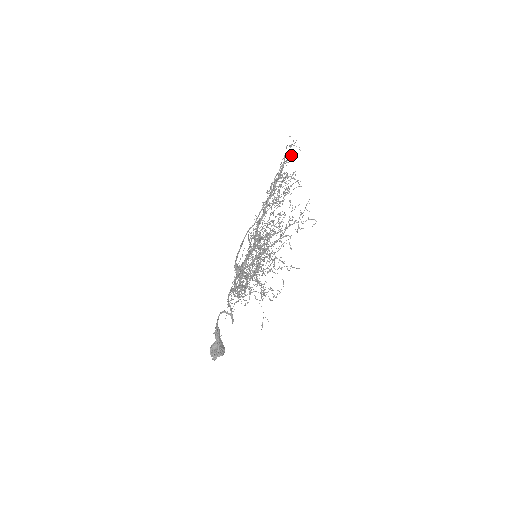
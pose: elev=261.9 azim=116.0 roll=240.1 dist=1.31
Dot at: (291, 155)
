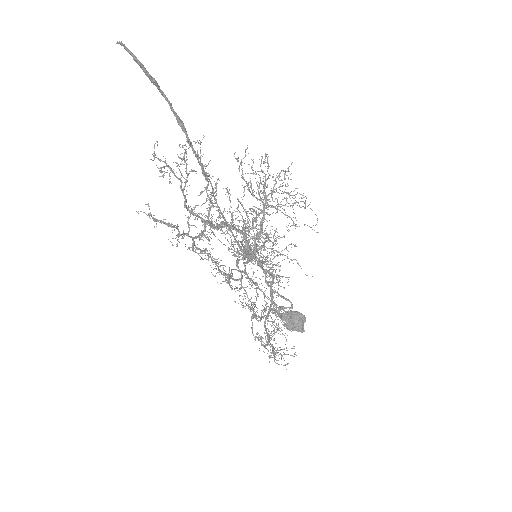
Dot at: occluded
